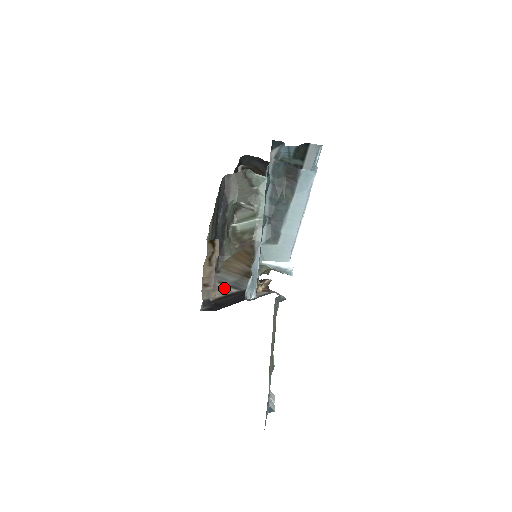
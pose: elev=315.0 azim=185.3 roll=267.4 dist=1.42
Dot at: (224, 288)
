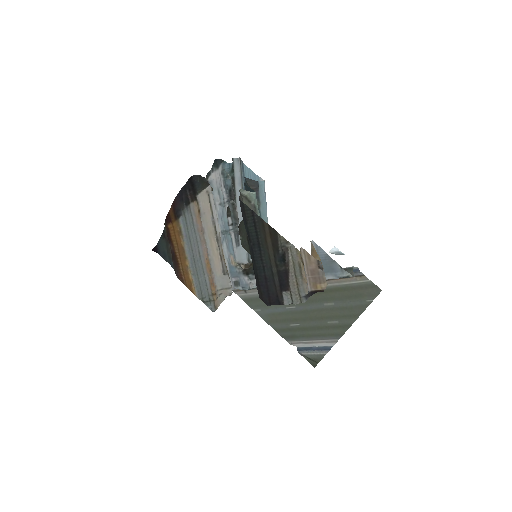
Dot at: occluded
